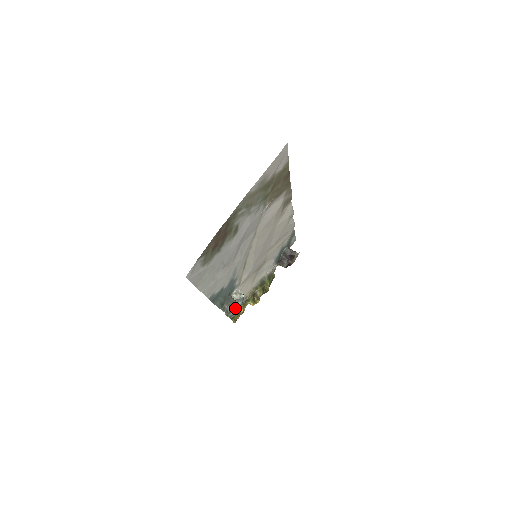
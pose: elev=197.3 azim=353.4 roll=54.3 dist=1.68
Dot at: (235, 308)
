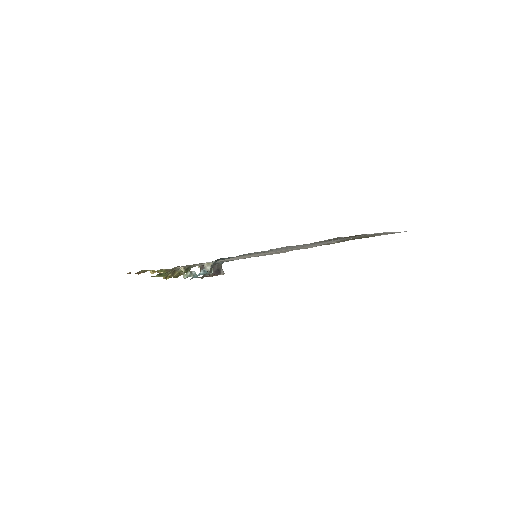
Dot at: occluded
